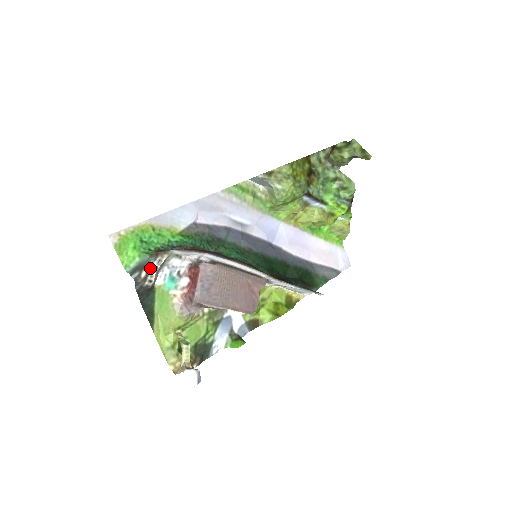
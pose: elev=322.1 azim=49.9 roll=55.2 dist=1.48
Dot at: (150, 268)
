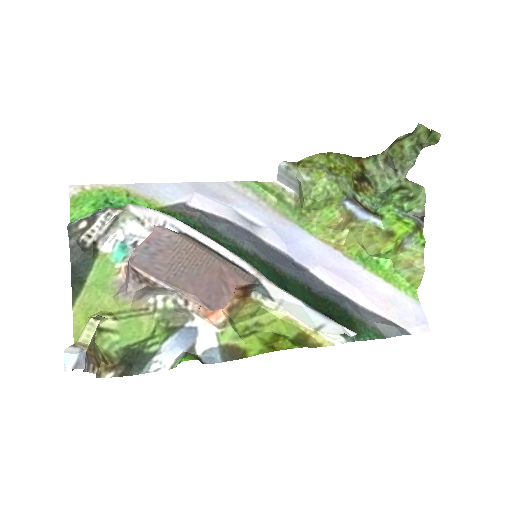
Dot at: (94, 220)
